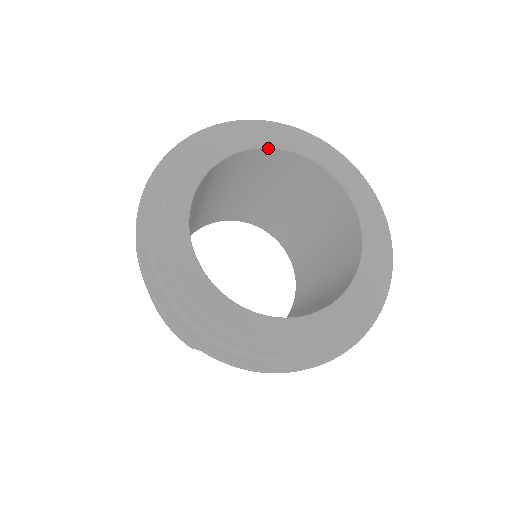
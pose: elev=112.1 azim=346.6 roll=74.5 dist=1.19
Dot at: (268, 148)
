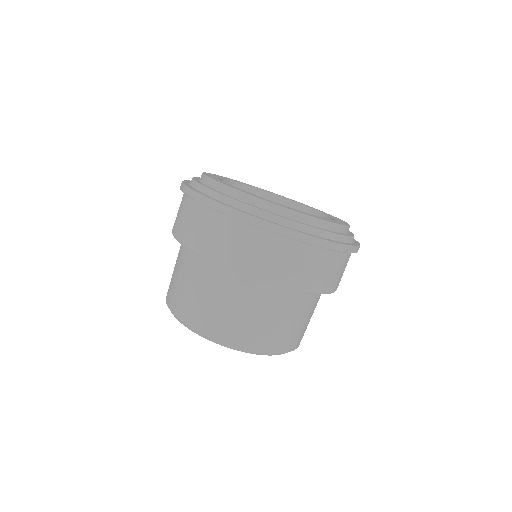
Dot at: (253, 188)
